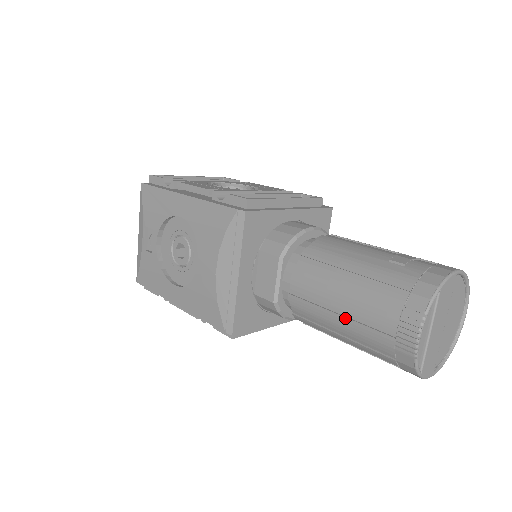
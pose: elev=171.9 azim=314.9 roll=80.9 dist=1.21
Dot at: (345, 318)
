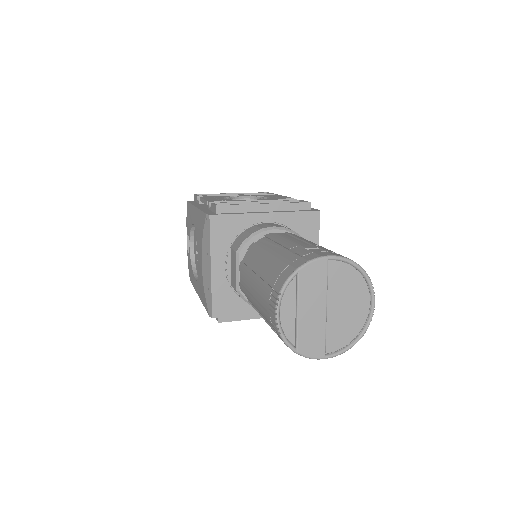
Dot at: (255, 300)
